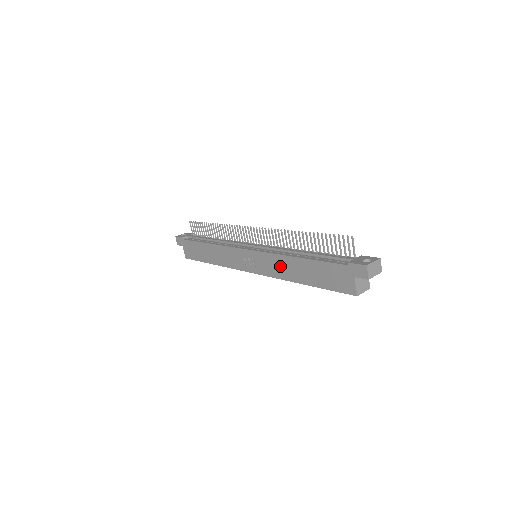
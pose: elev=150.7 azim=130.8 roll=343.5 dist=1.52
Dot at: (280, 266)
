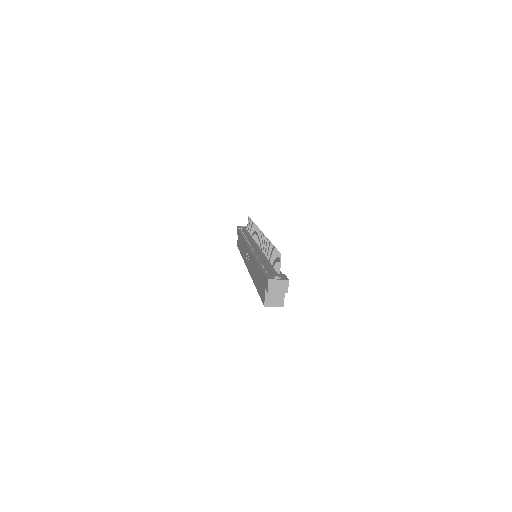
Dot at: occluded
